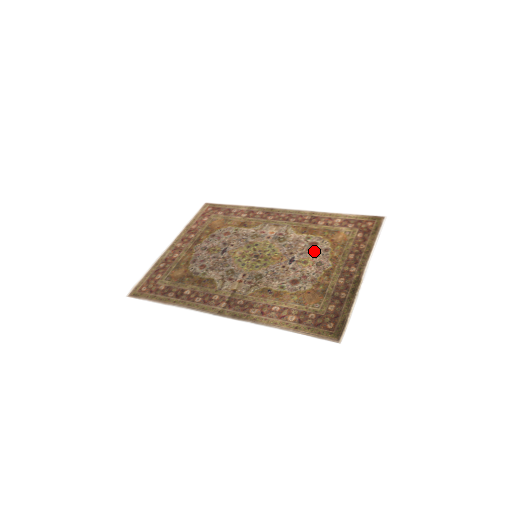
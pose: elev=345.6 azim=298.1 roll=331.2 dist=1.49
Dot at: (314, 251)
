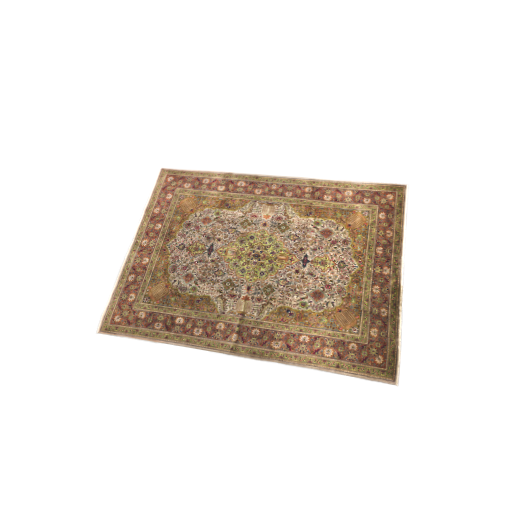
Dot at: (330, 244)
